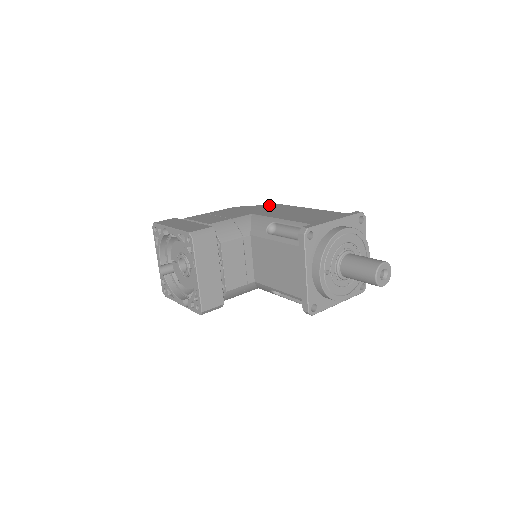
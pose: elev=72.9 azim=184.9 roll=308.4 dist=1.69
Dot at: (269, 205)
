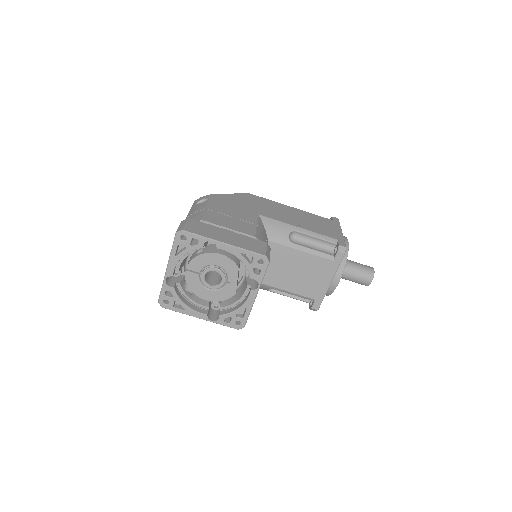
Dot at: (245, 195)
